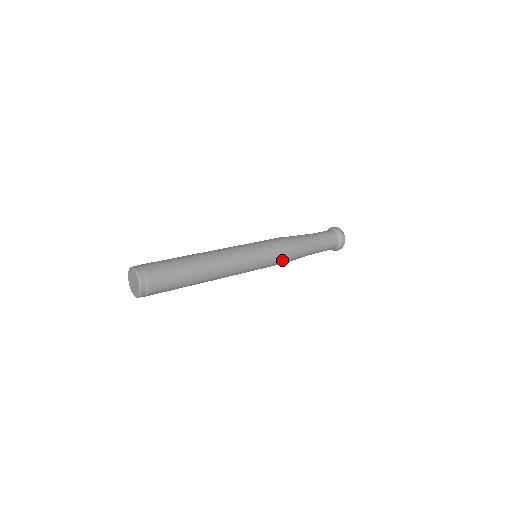
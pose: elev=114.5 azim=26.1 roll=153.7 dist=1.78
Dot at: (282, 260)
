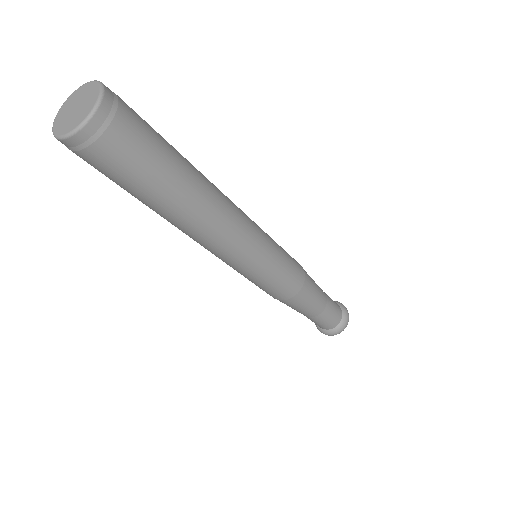
Dot at: (290, 283)
